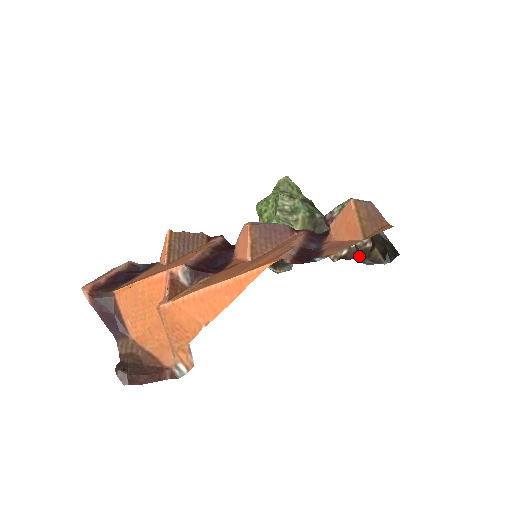
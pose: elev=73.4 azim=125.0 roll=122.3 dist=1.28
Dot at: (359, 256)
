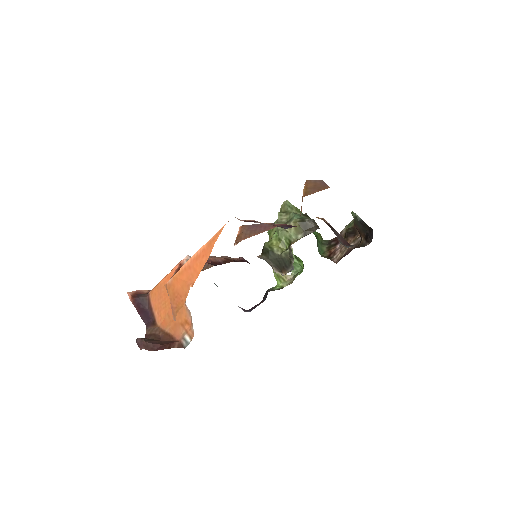
Dot at: (343, 242)
